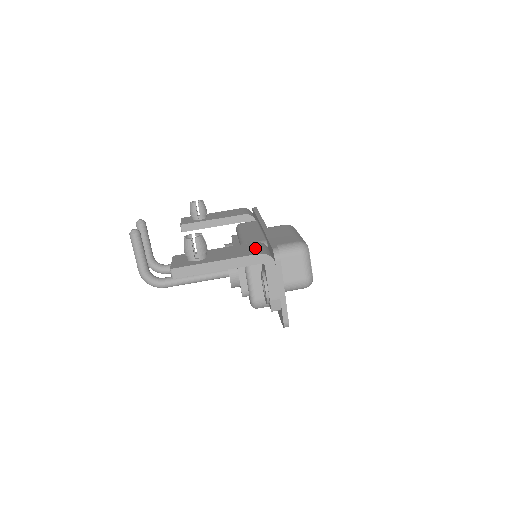
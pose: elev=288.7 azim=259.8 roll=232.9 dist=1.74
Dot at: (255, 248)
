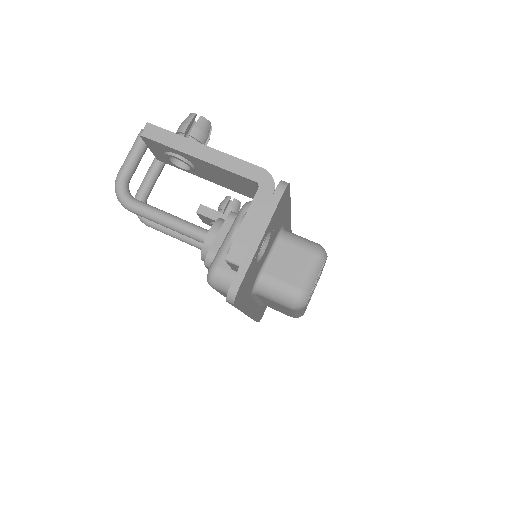
Dot at: occluded
